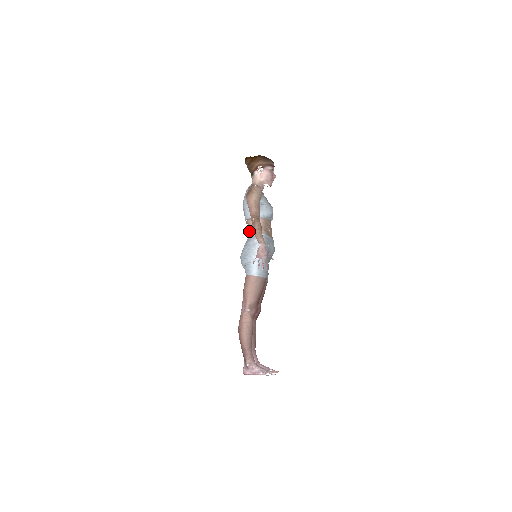
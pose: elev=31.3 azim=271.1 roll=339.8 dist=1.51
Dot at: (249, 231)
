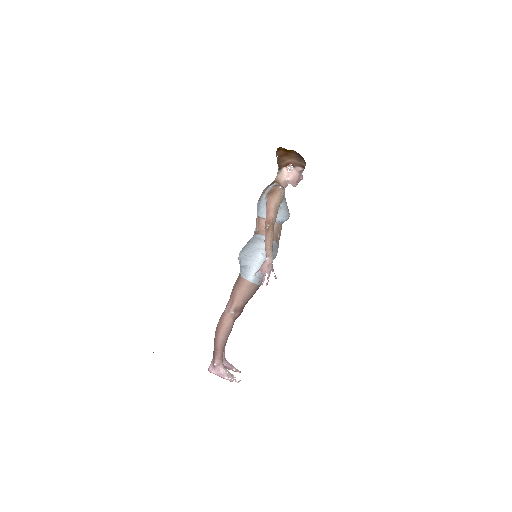
Dot at: (258, 229)
